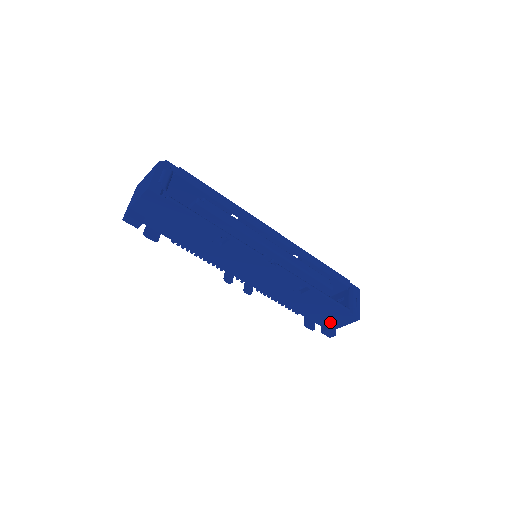
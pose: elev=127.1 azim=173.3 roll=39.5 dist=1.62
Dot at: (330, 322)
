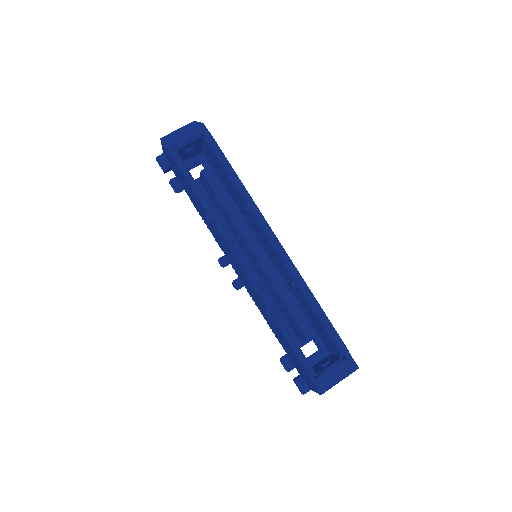
Dot at: (303, 376)
